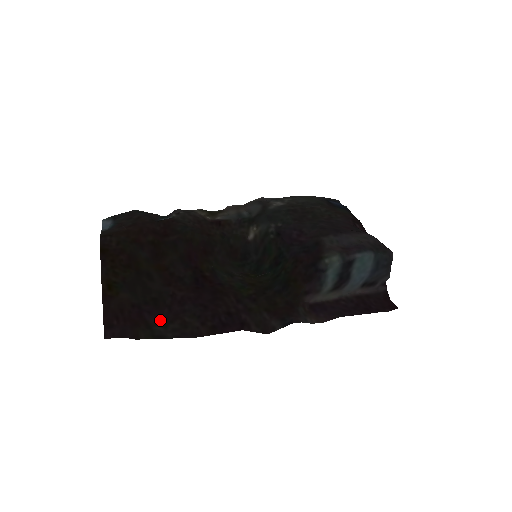
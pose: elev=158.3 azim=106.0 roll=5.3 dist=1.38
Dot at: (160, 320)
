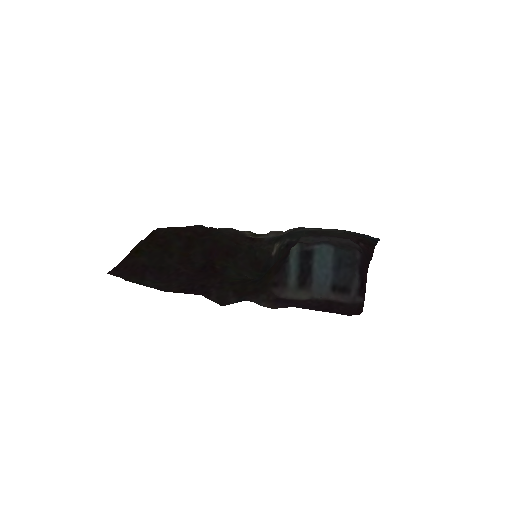
Dot at: (155, 280)
